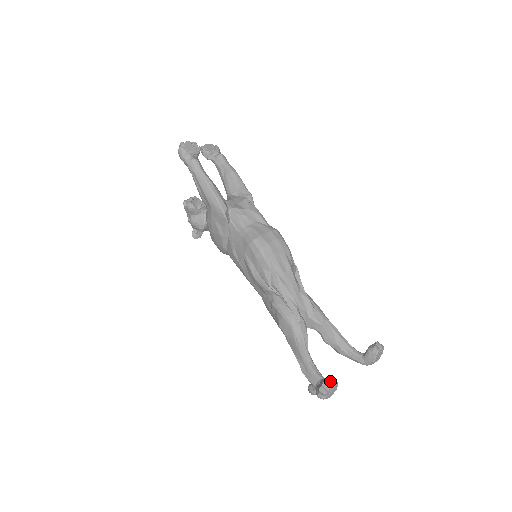
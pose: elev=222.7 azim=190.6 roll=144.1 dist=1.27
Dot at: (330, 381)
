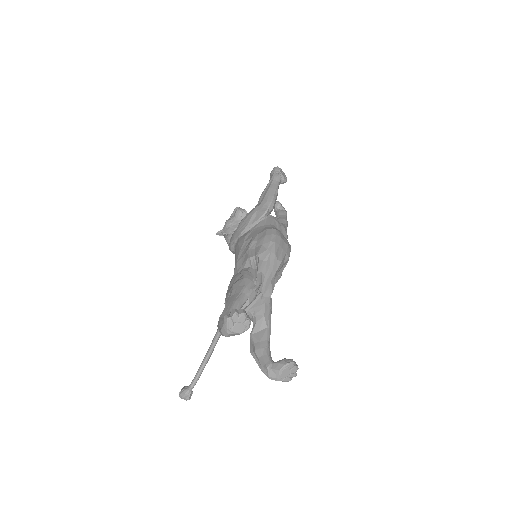
Dot at: (247, 315)
